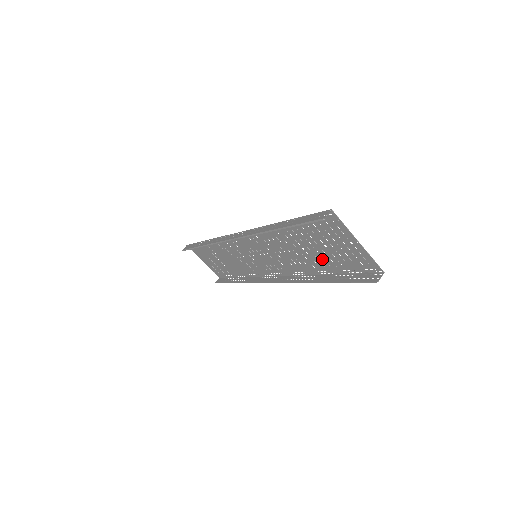
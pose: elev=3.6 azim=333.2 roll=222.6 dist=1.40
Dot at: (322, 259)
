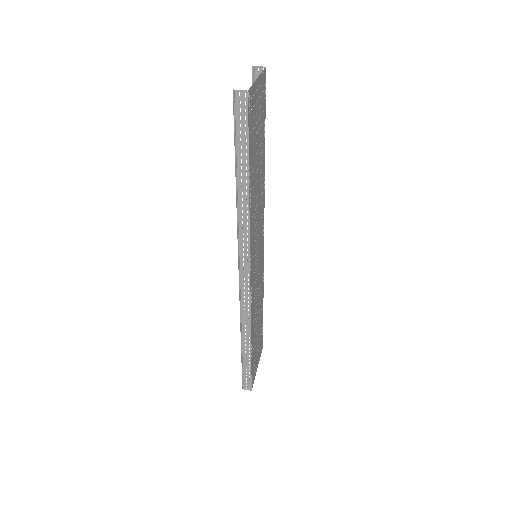
Dot at: (254, 161)
